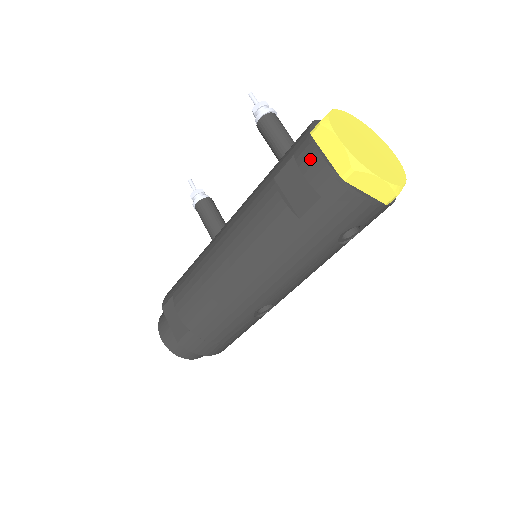
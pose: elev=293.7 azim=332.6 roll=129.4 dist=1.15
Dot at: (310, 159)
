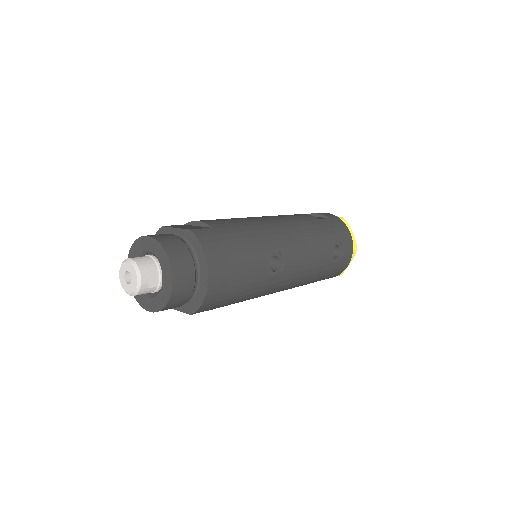
Dot at: occluded
